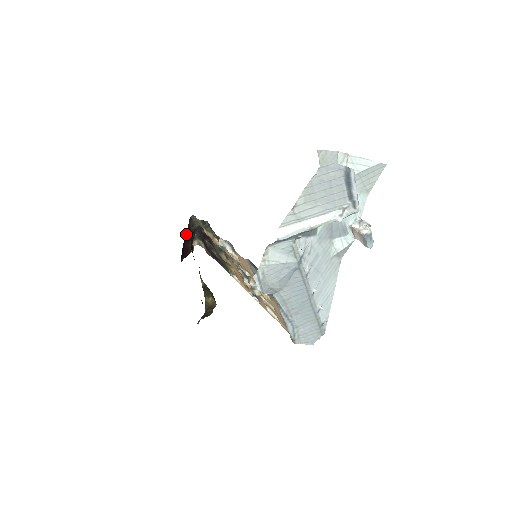
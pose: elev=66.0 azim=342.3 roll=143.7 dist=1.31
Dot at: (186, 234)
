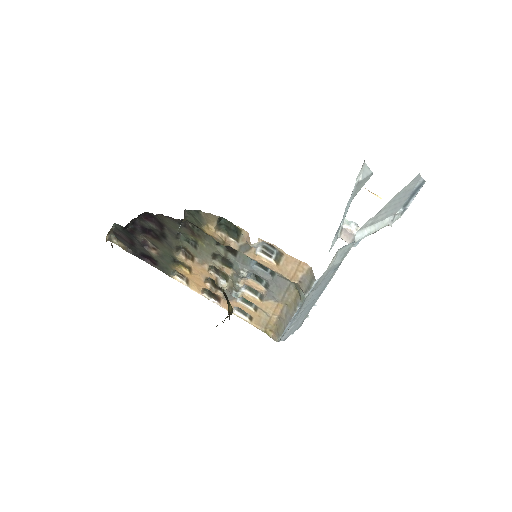
Dot at: occluded
